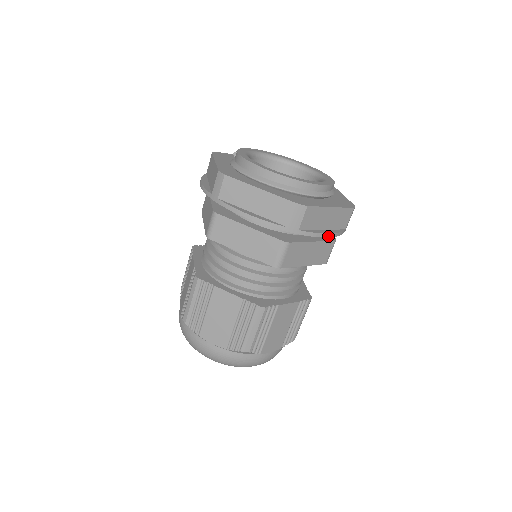
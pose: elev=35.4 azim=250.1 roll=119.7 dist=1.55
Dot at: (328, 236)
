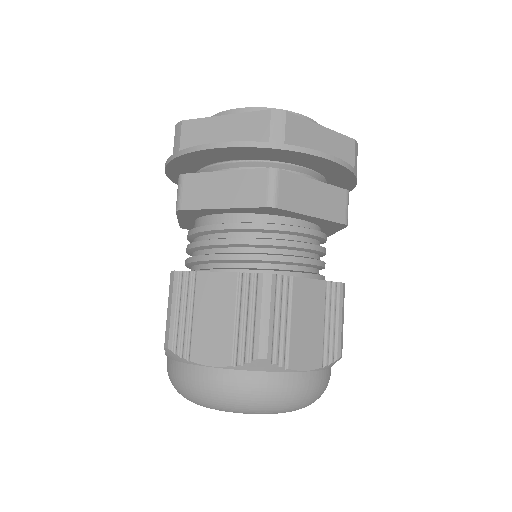
Dot at: (329, 158)
